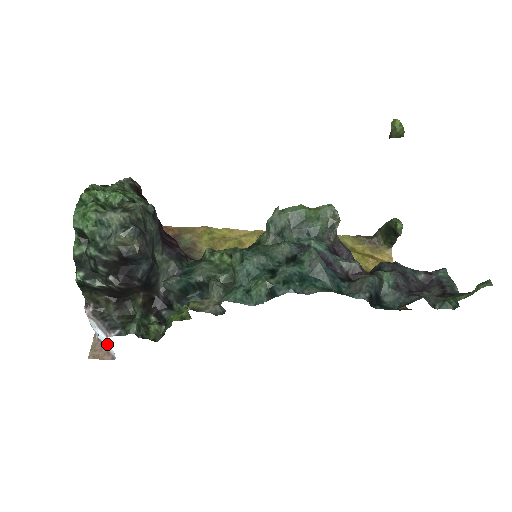
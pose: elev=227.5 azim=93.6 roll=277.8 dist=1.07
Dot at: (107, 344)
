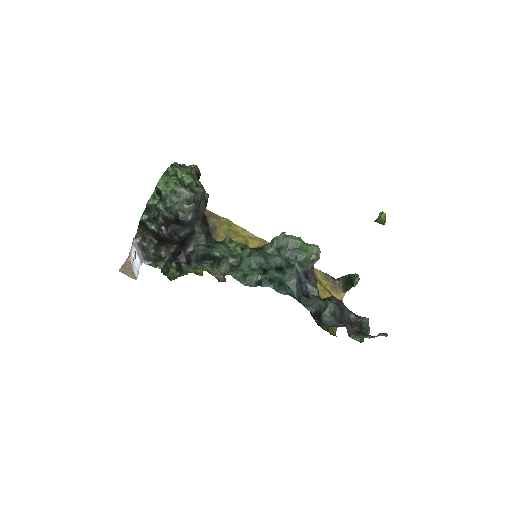
Dot at: (137, 267)
